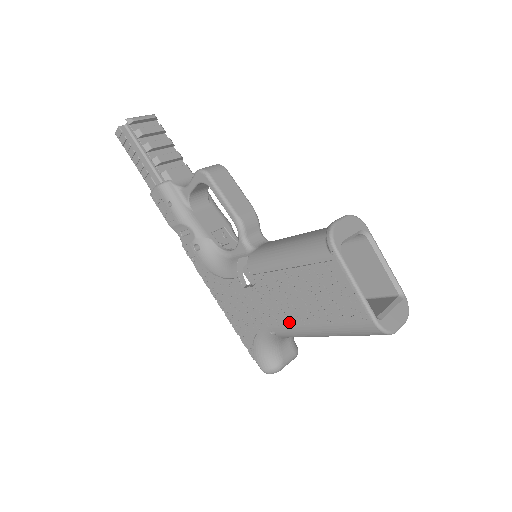
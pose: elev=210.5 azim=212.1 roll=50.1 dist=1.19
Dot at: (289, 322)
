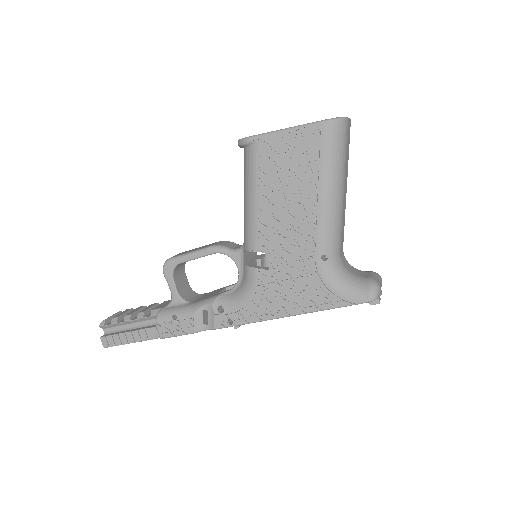
Dot at: (312, 226)
